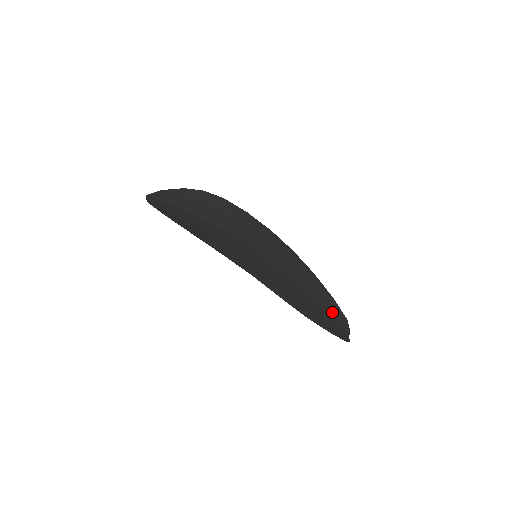
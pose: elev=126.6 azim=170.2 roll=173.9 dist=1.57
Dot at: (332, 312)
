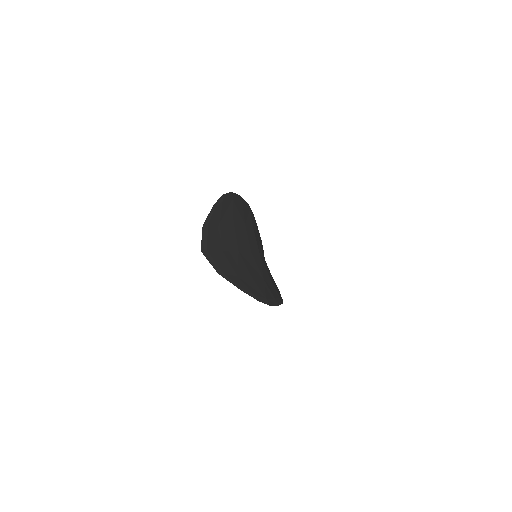
Dot at: occluded
